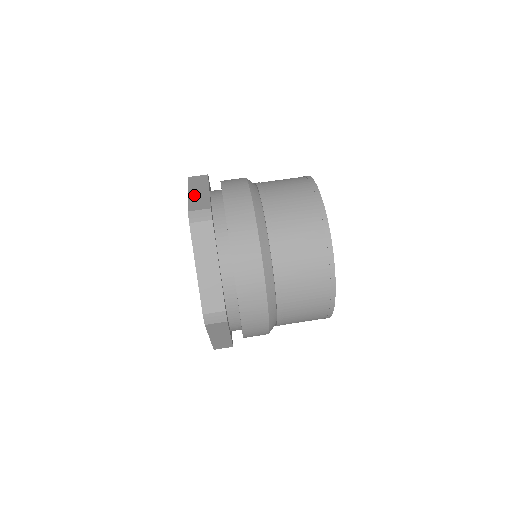
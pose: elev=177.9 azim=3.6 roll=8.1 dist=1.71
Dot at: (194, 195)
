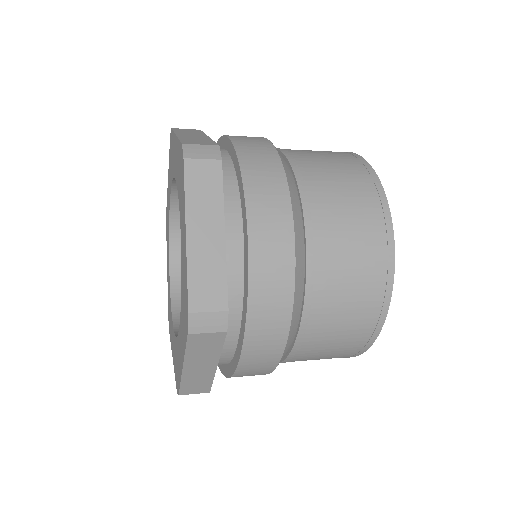
Dot at: (198, 248)
